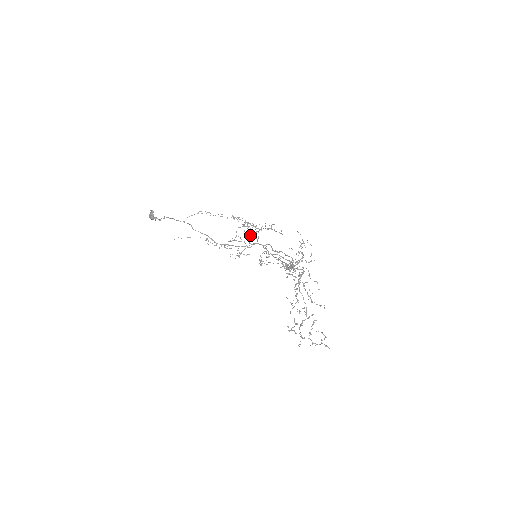
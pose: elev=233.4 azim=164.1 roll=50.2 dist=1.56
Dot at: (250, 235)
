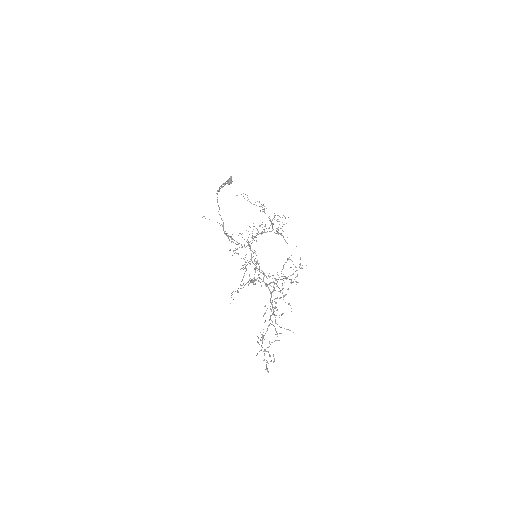
Dot at: occluded
